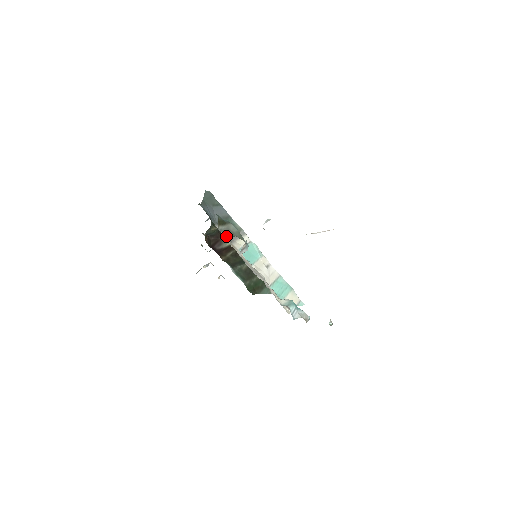
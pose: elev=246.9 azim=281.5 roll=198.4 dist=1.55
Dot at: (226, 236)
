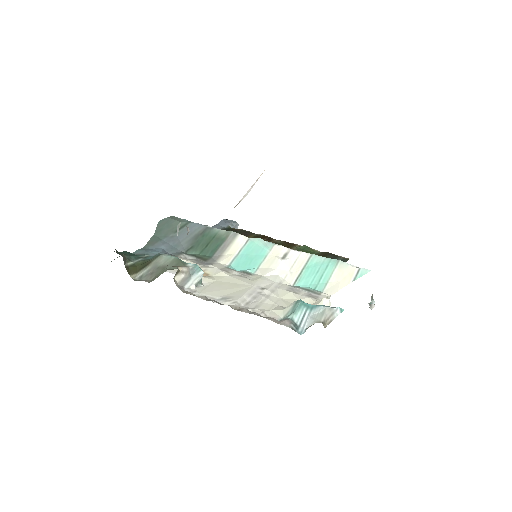
Dot at: (148, 282)
